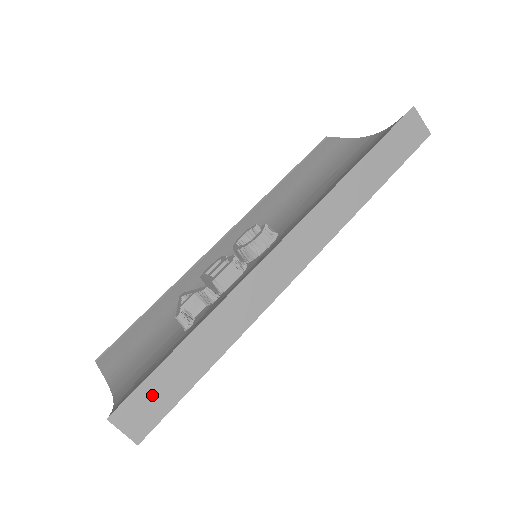
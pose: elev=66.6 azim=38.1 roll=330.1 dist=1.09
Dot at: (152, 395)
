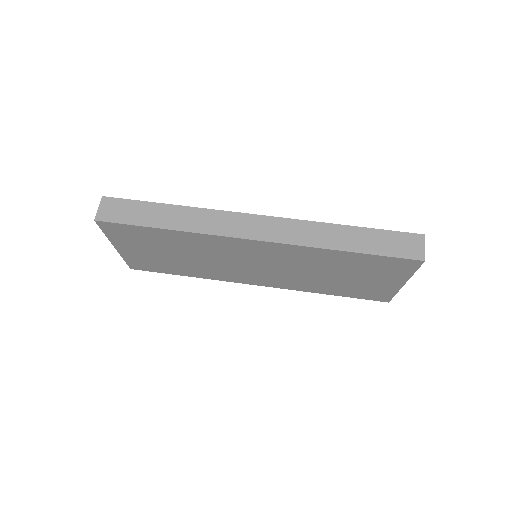
Dot at: (126, 209)
